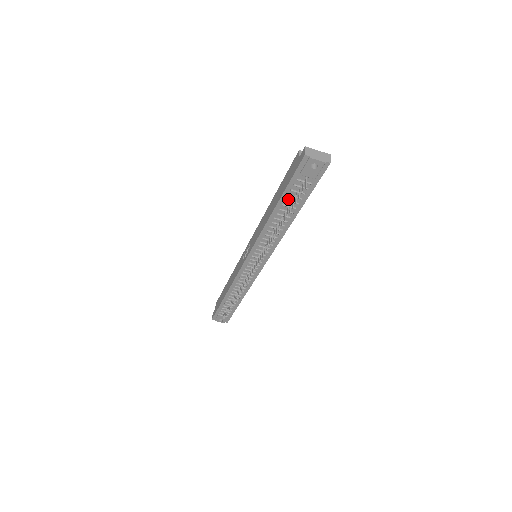
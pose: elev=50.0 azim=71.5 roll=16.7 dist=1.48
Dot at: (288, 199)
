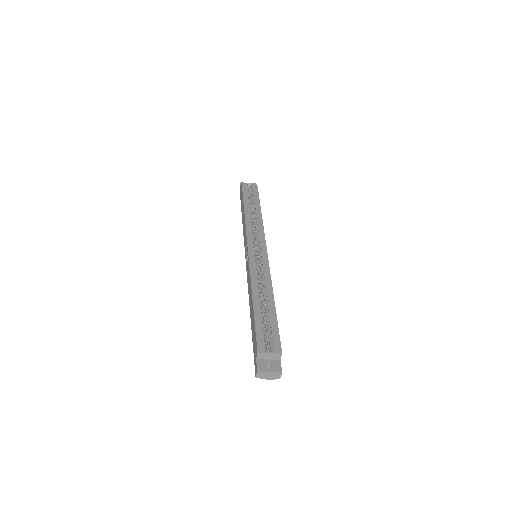
Dot at: occluded
